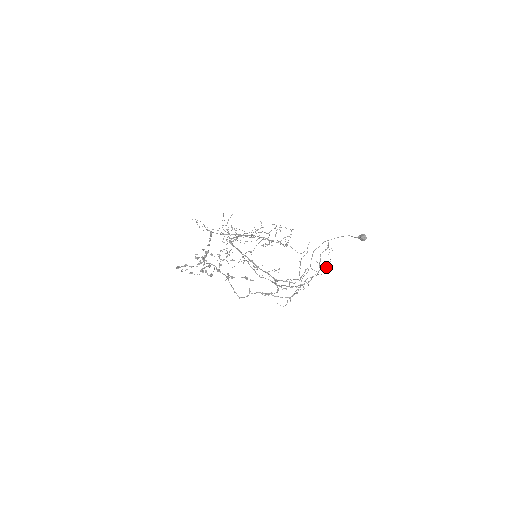
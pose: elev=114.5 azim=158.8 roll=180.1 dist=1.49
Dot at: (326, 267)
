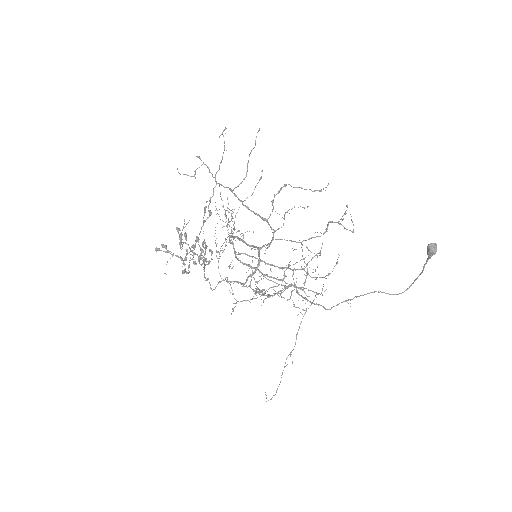
Dot at: (319, 190)
